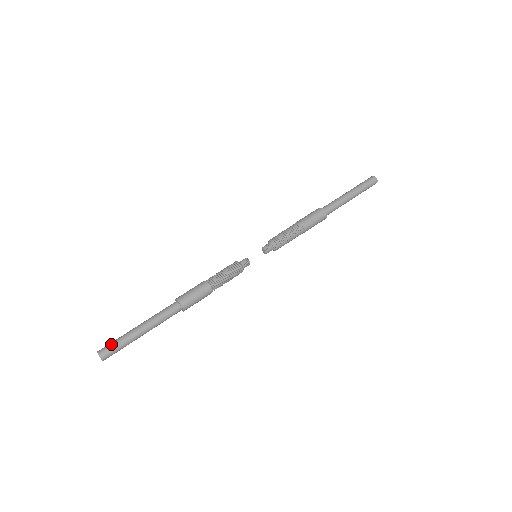
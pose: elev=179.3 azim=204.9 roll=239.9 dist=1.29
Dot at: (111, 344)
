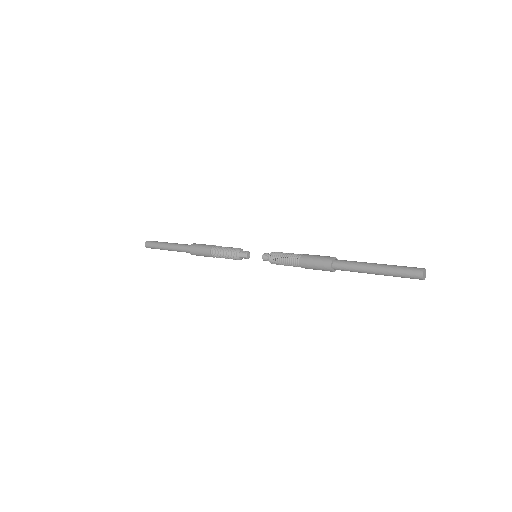
Dot at: (152, 243)
